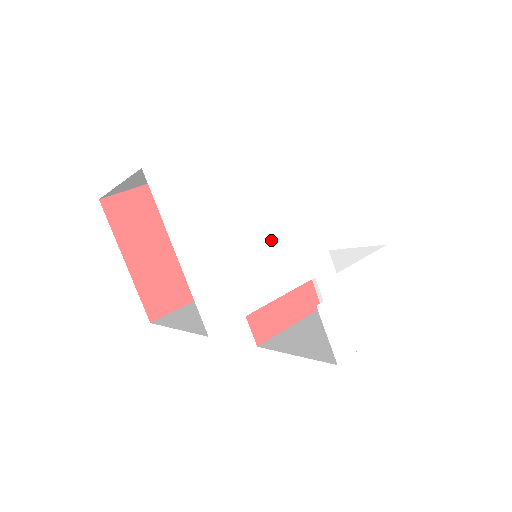
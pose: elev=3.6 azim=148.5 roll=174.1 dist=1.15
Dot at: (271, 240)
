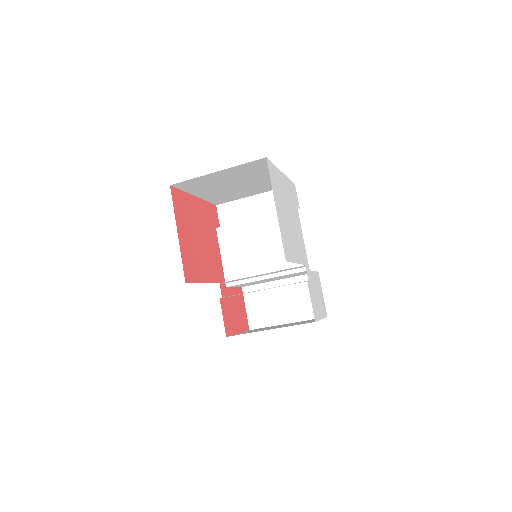
Dot at: (294, 232)
